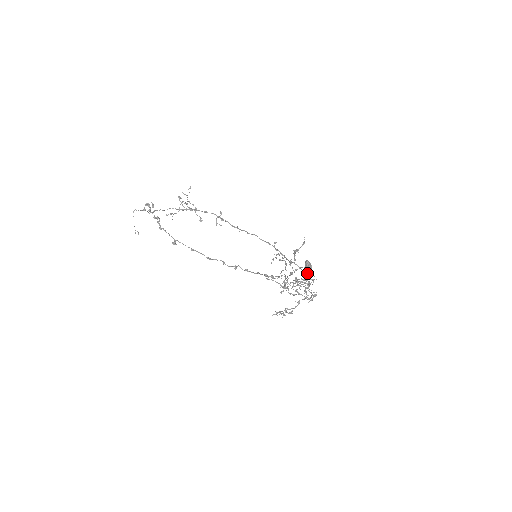
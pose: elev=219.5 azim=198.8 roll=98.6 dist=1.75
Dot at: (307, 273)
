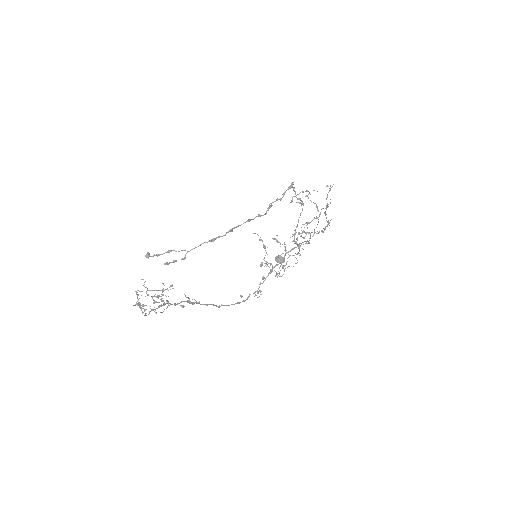
Dot at: occluded
